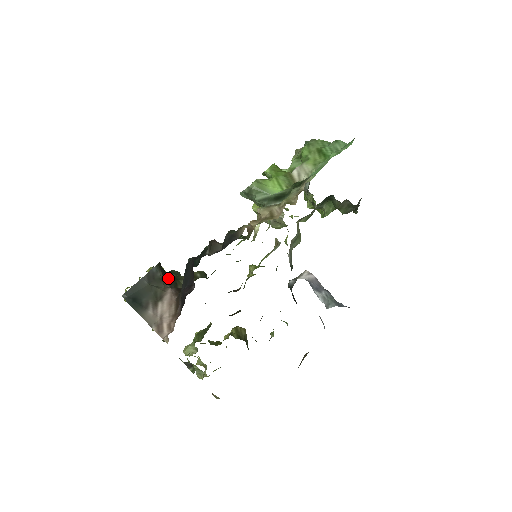
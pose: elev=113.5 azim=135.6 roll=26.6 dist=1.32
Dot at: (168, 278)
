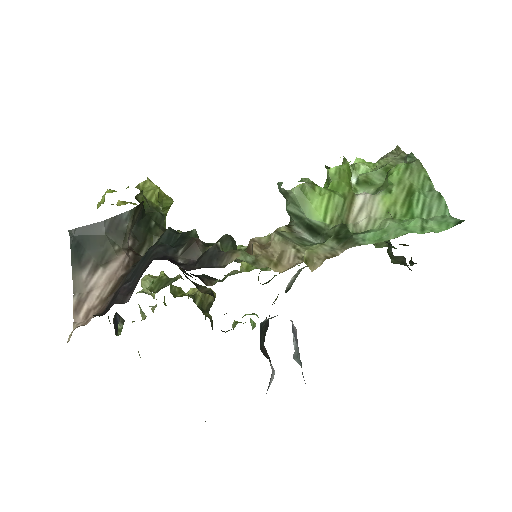
Dot at: (140, 227)
